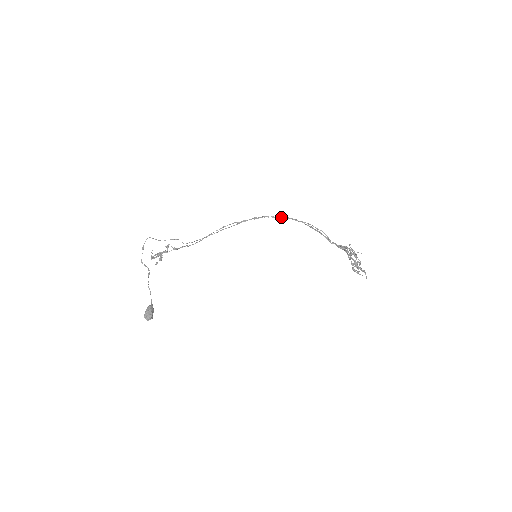
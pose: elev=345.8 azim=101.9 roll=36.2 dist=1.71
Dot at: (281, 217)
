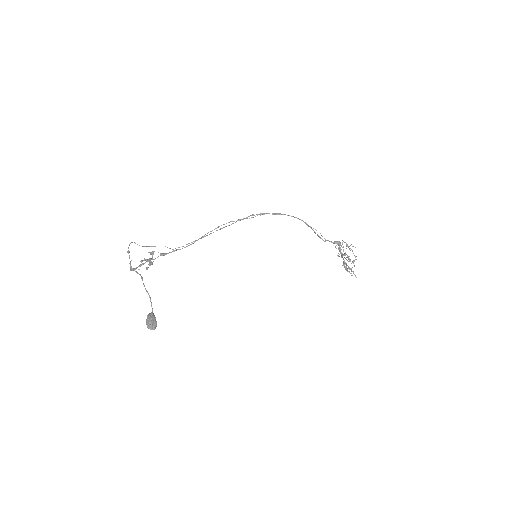
Dot at: (278, 214)
